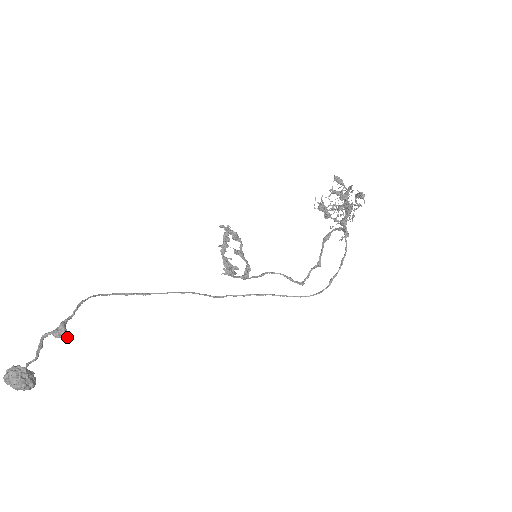
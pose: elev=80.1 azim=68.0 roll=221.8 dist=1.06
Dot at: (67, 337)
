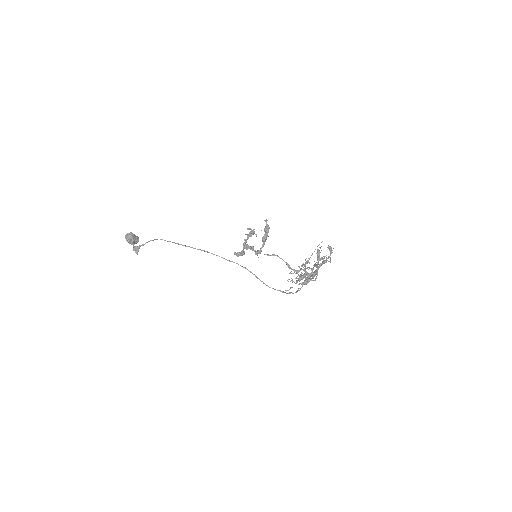
Dot at: (137, 254)
